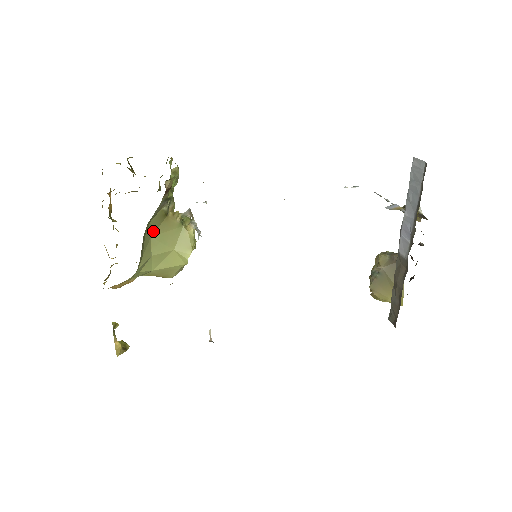
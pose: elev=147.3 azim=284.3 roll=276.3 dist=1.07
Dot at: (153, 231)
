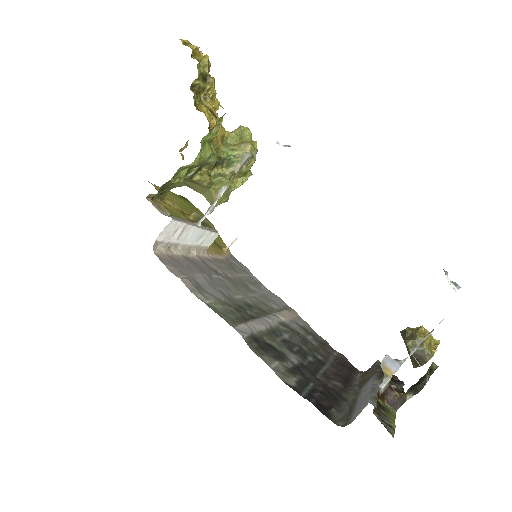
Dot at: occluded
